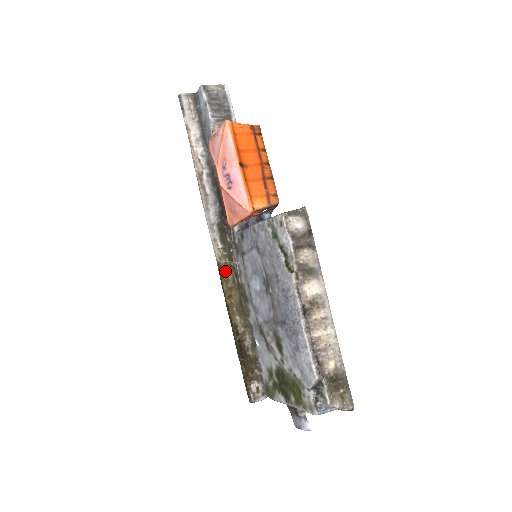
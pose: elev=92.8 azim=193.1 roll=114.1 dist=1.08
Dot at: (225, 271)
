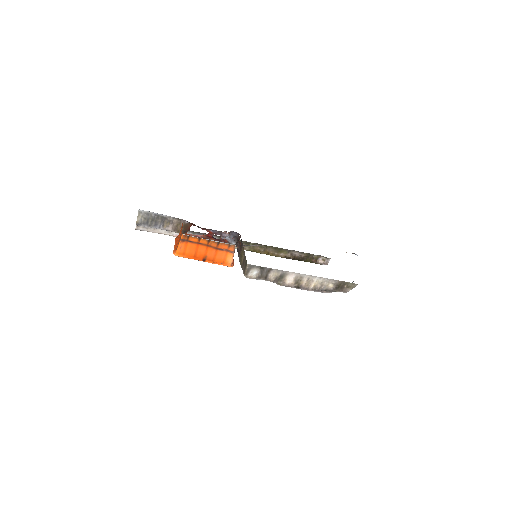
Dot at: (253, 249)
